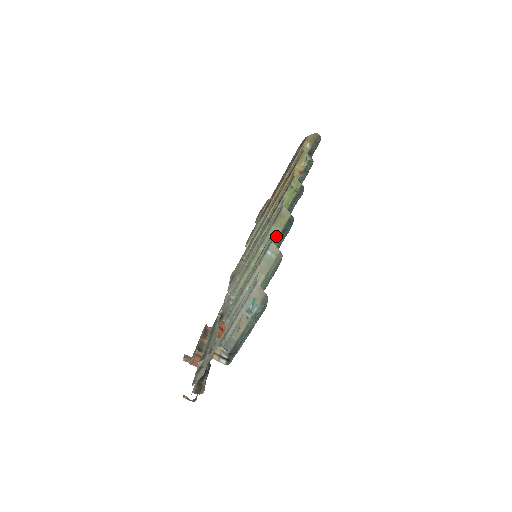
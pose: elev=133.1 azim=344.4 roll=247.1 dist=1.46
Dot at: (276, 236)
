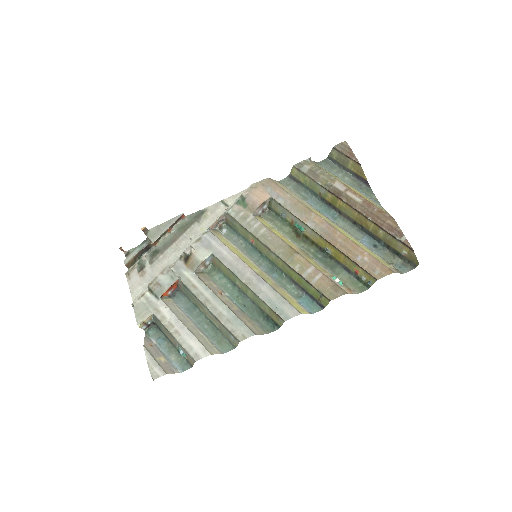
Dot at: (263, 308)
